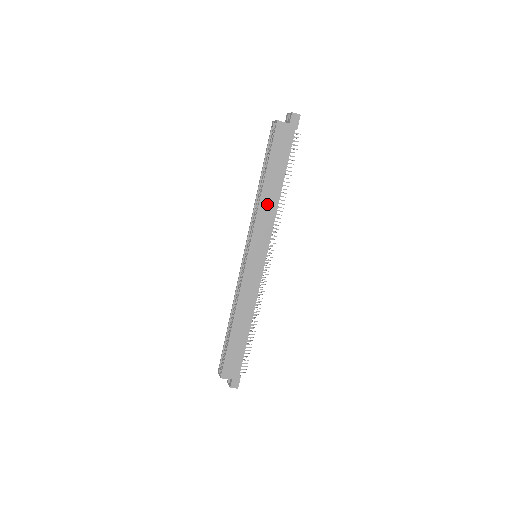
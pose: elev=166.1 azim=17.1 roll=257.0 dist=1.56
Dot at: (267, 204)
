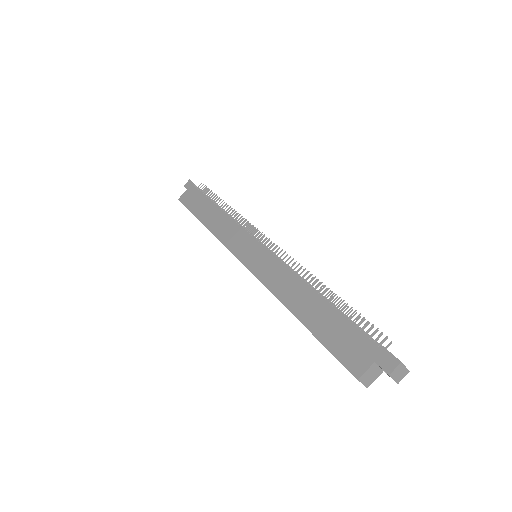
Dot at: (218, 225)
